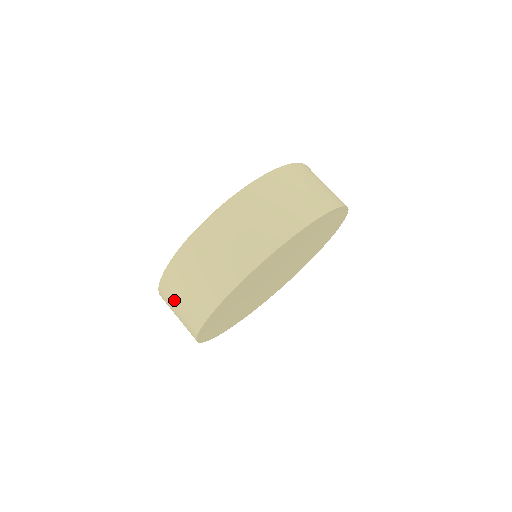
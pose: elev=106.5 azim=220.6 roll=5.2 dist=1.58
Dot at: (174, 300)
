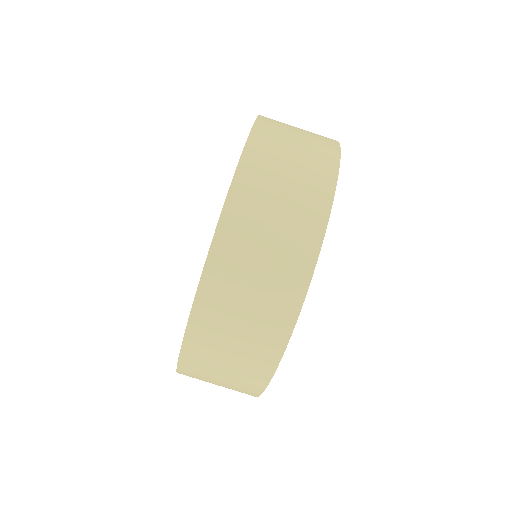
Dot at: occluded
